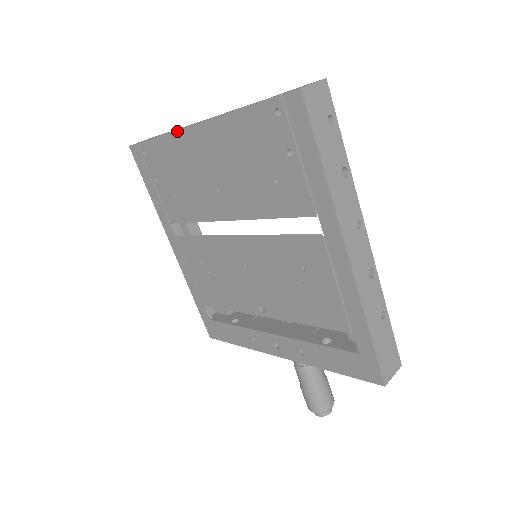
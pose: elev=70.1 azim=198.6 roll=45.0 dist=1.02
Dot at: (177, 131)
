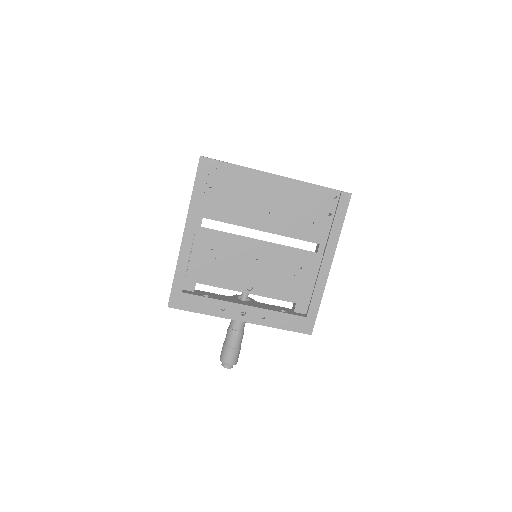
Dot at: (261, 171)
